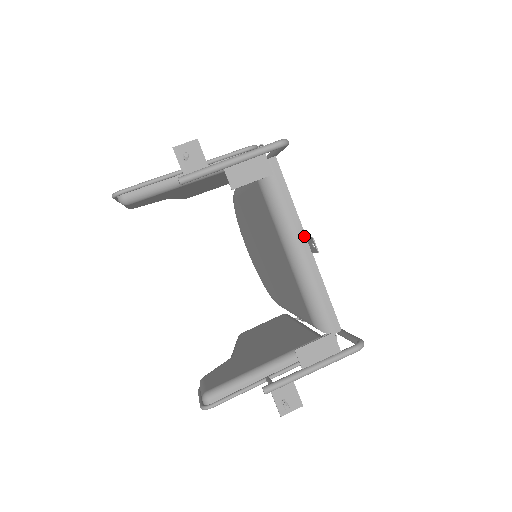
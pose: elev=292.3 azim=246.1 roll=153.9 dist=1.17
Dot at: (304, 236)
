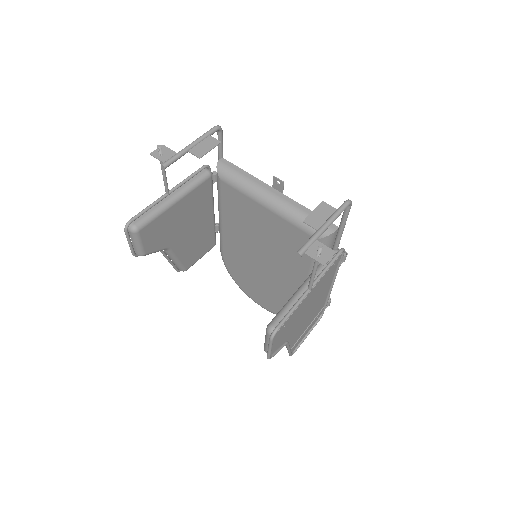
Dot at: (270, 187)
